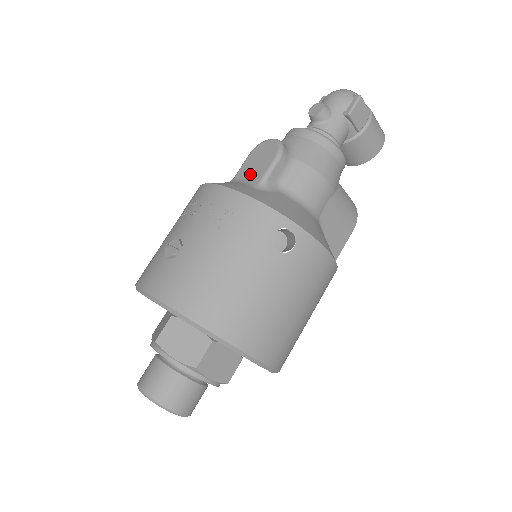
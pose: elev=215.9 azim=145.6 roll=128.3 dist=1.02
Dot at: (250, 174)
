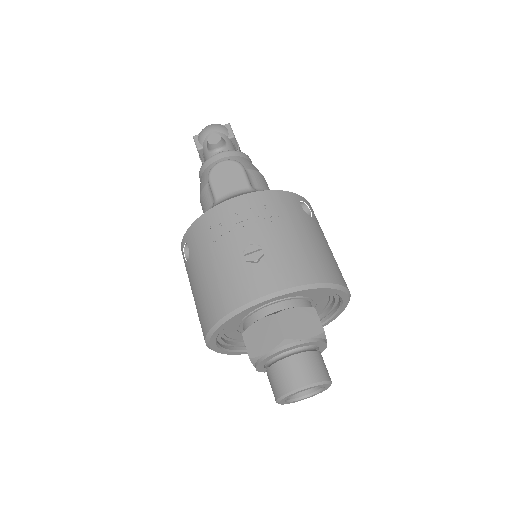
Dot at: (232, 189)
